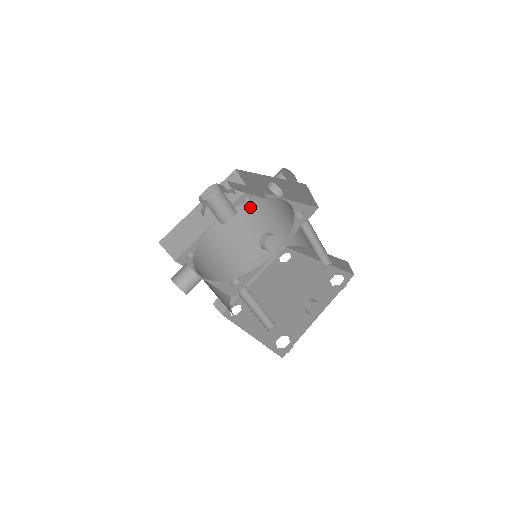
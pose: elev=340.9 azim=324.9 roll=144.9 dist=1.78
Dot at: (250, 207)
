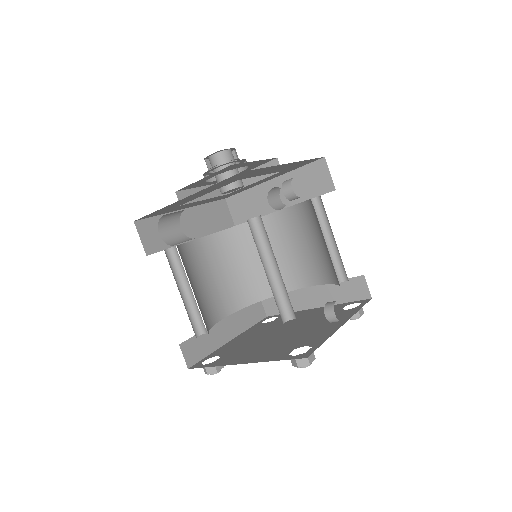
Dot at: (240, 233)
